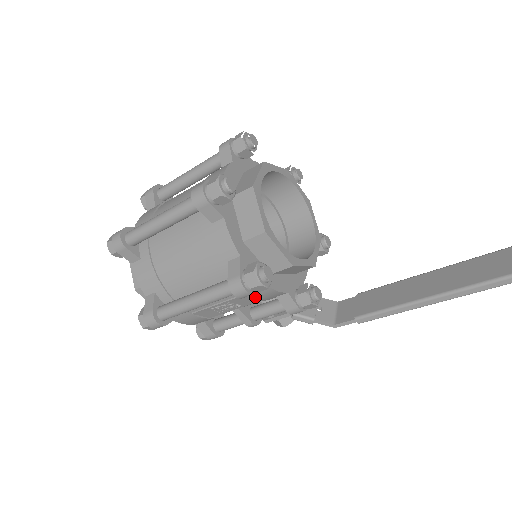
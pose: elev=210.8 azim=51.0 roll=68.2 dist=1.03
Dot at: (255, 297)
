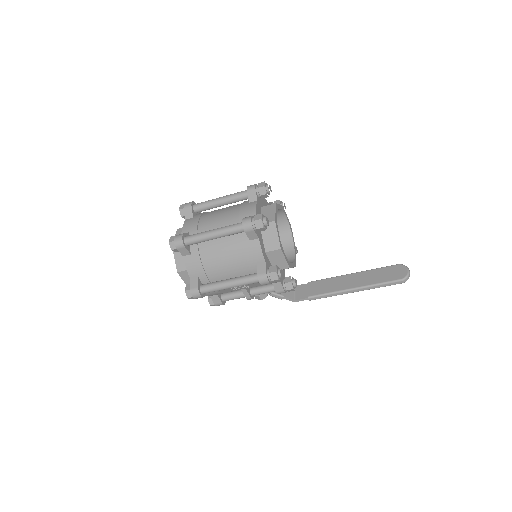
Dot at: occluded
